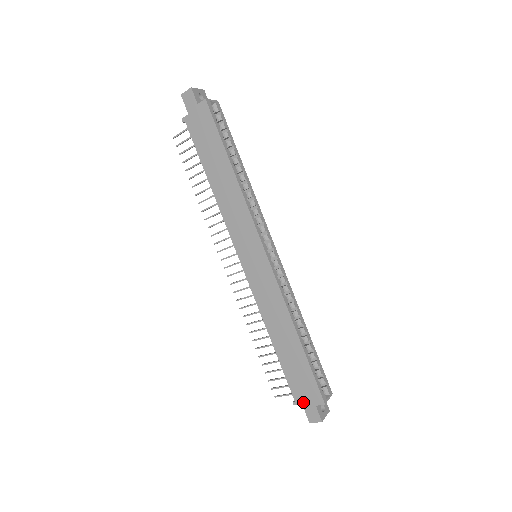
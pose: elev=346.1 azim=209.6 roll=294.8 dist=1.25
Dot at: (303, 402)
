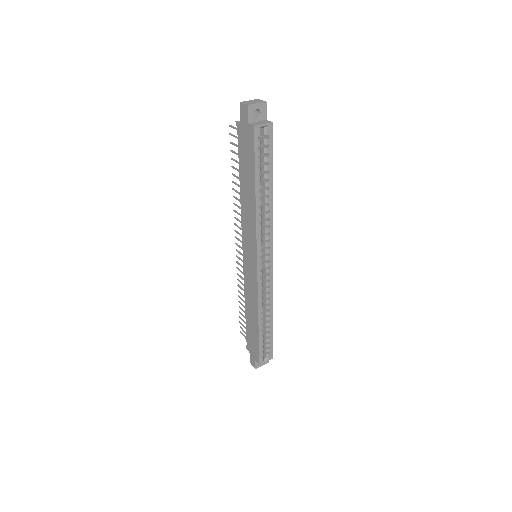
Dot at: (250, 352)
